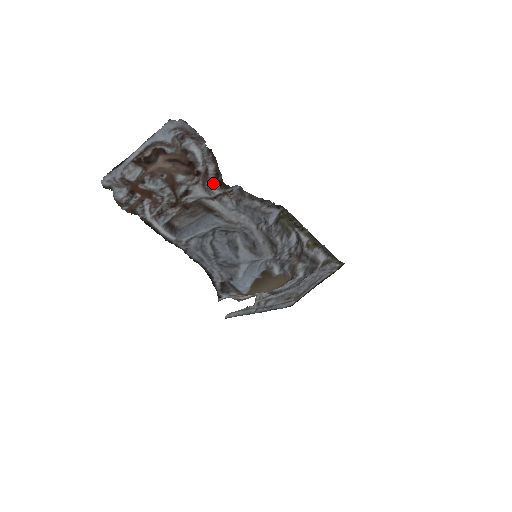
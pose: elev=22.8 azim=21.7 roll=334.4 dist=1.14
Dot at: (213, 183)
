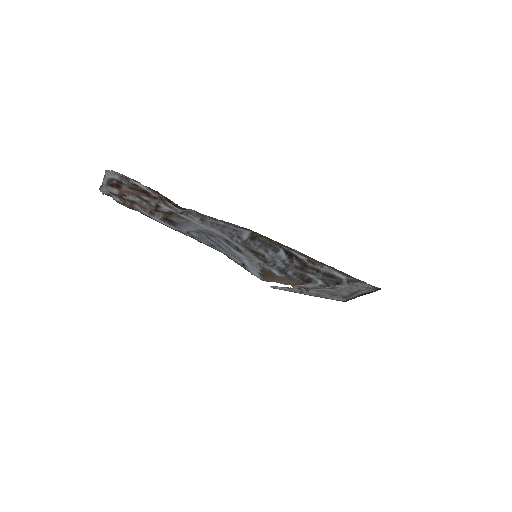
Dot at: (172, 204)
